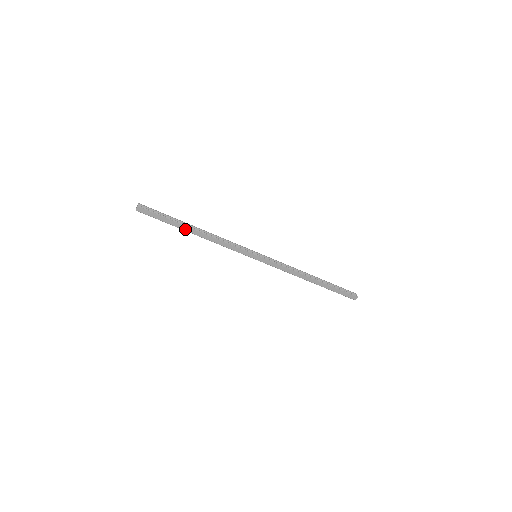
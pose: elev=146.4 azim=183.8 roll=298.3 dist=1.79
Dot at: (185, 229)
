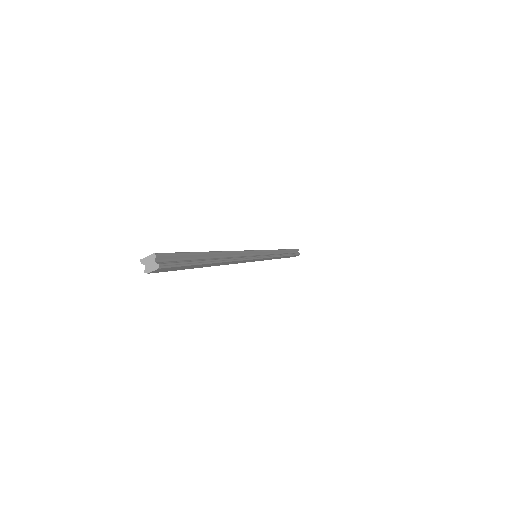
Dot at: (207, 266)
